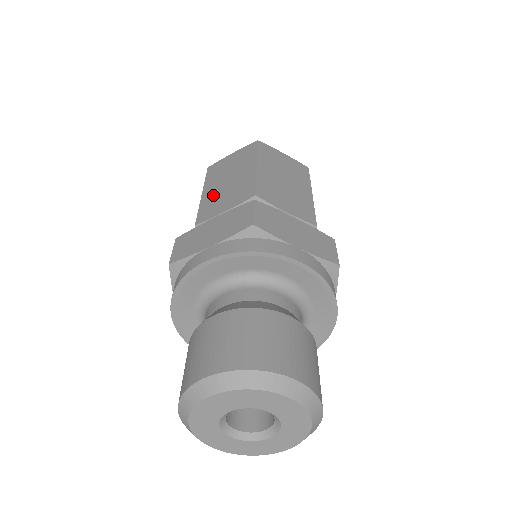
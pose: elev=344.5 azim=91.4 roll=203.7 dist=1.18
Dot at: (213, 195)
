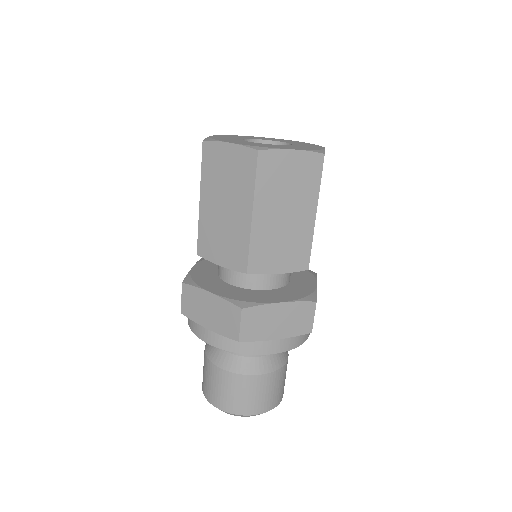
Dot at: (210, 221)
